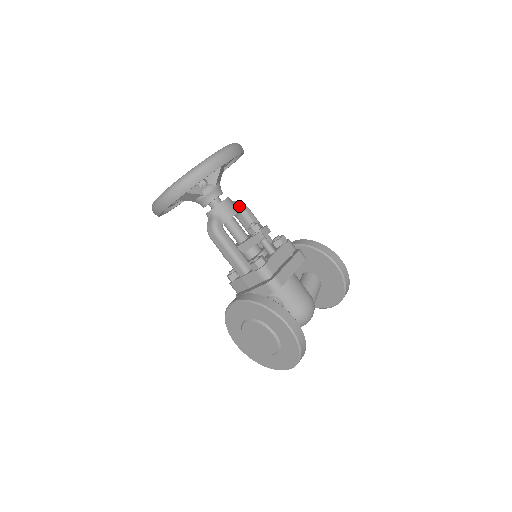
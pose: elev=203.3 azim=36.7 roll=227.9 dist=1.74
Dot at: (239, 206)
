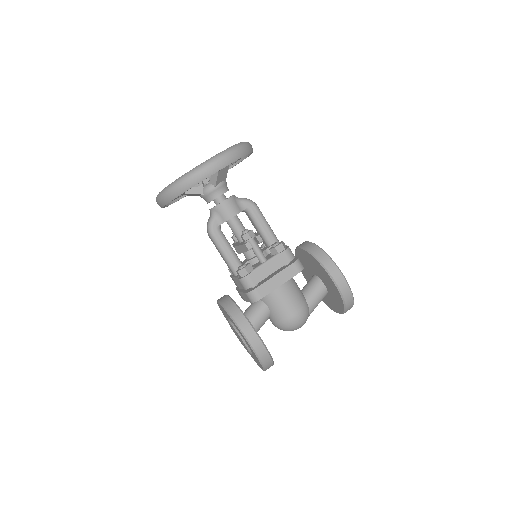
Dot at: (244, 205)
